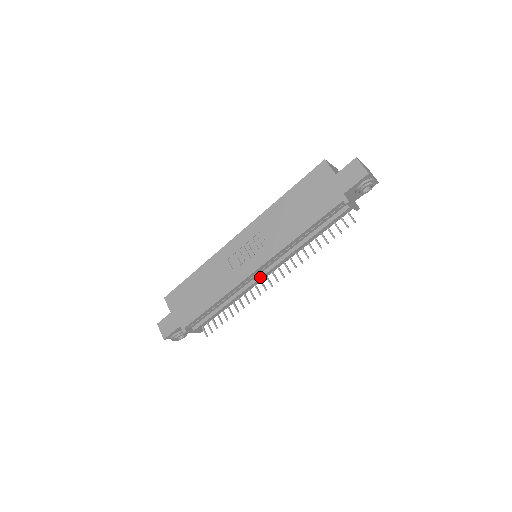
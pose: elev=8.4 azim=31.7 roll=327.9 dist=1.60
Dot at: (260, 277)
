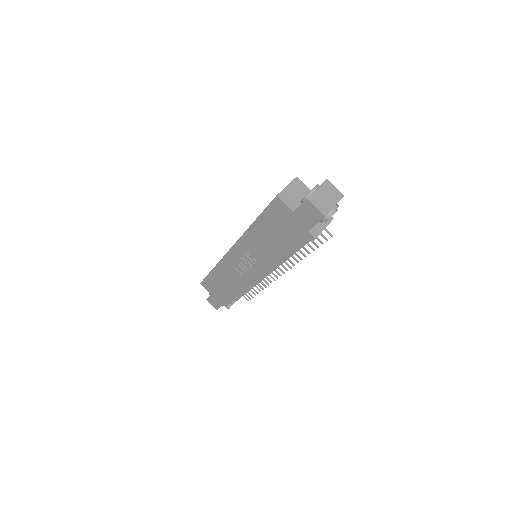
Dot at: (267, 275)
